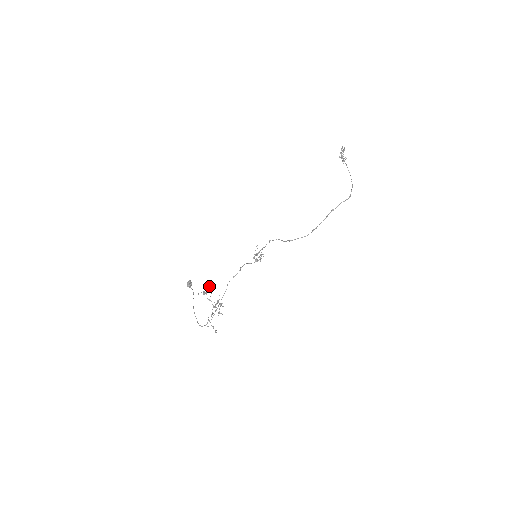
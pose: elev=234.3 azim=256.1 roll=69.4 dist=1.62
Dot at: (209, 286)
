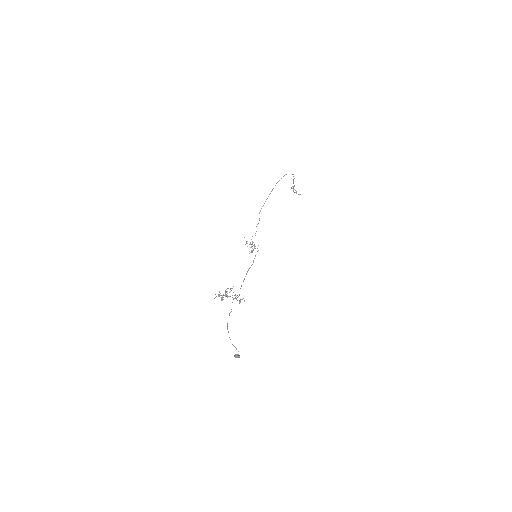
Dot at: (225, 294)
